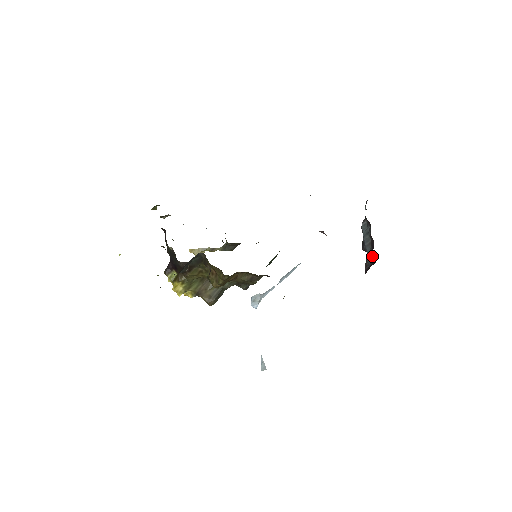
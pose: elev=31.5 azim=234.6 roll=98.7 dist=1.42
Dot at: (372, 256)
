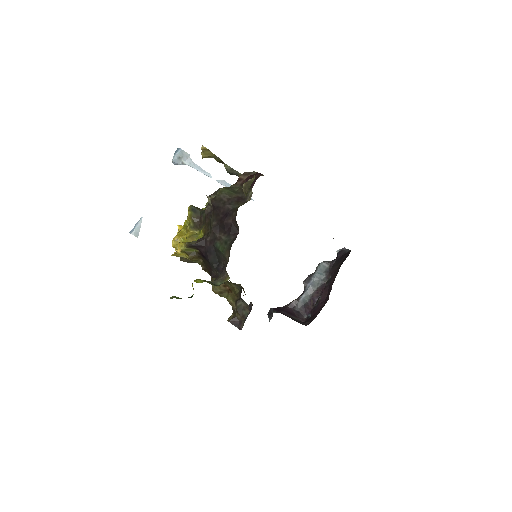
Dot at: (306, 308)
